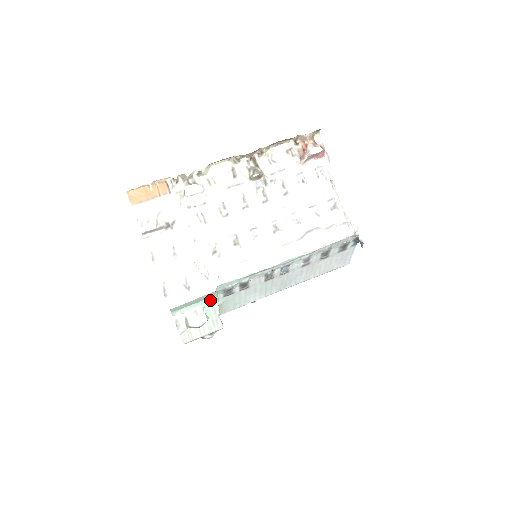
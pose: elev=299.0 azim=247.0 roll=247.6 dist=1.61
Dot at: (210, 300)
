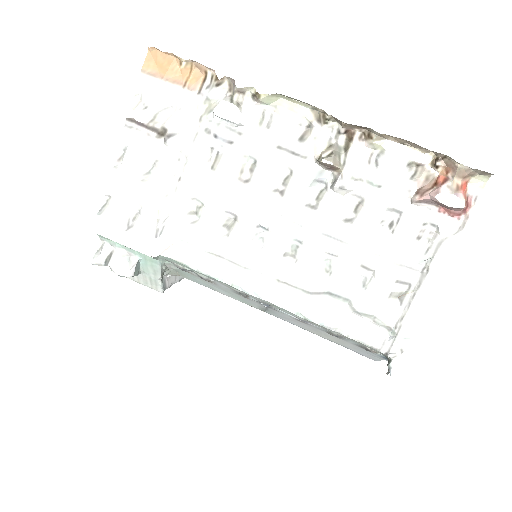
Dot at: (151, 259)
